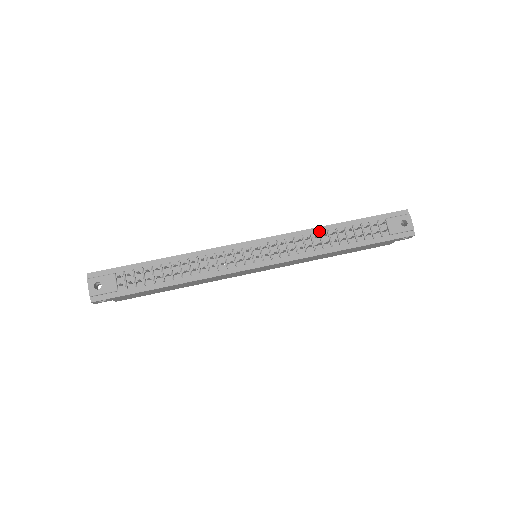
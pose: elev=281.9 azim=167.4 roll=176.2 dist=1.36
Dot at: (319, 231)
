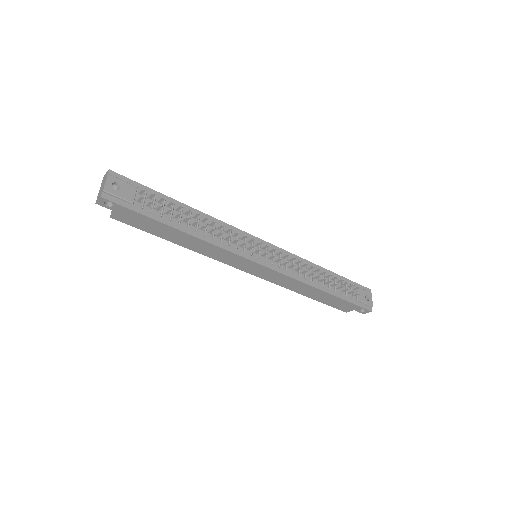
Dot at: occluded
